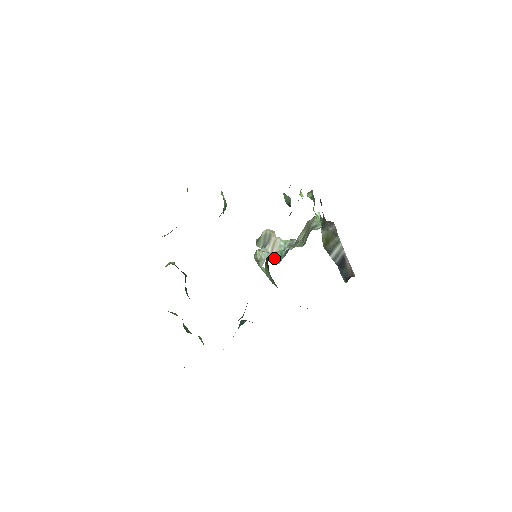
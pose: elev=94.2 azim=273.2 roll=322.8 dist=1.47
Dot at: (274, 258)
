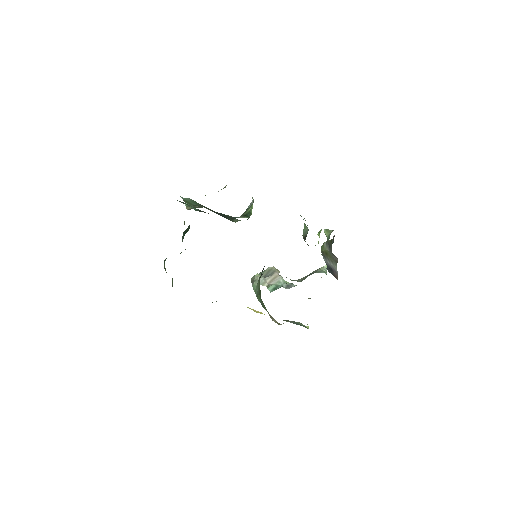
Dot at: (269, 287)
